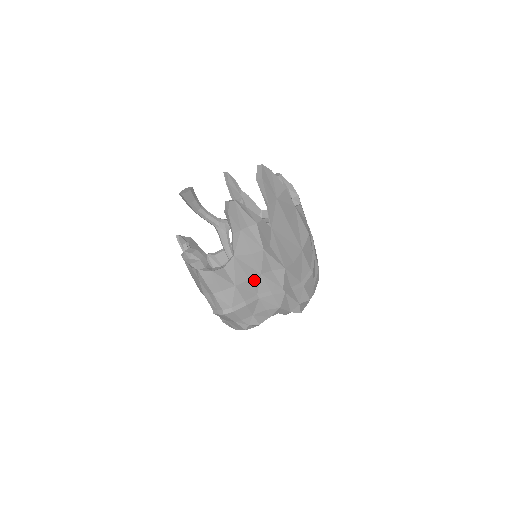
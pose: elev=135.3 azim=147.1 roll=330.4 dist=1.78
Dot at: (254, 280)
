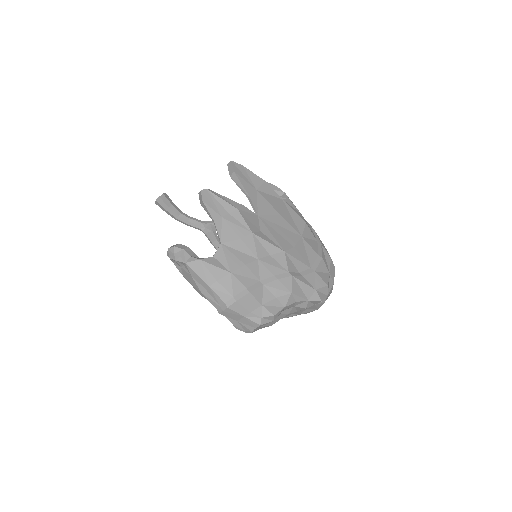
Dot at: (251, 266)
